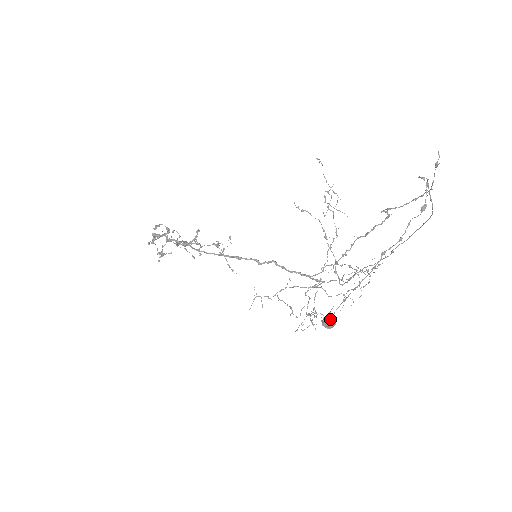
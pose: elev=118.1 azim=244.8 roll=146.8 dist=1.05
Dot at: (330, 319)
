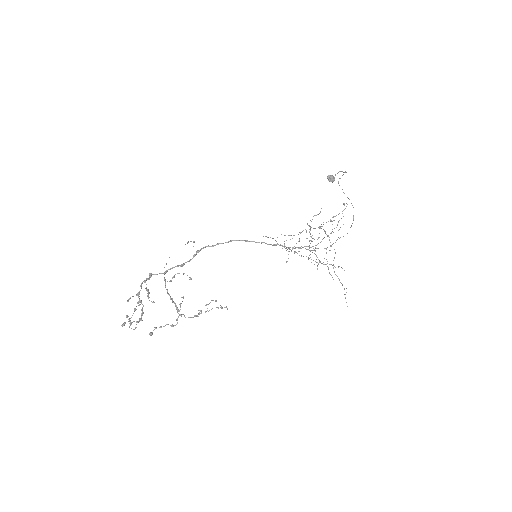
Dot at: (331, 176)
